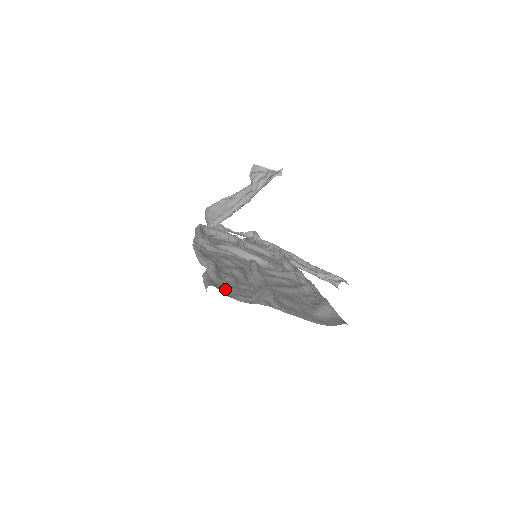
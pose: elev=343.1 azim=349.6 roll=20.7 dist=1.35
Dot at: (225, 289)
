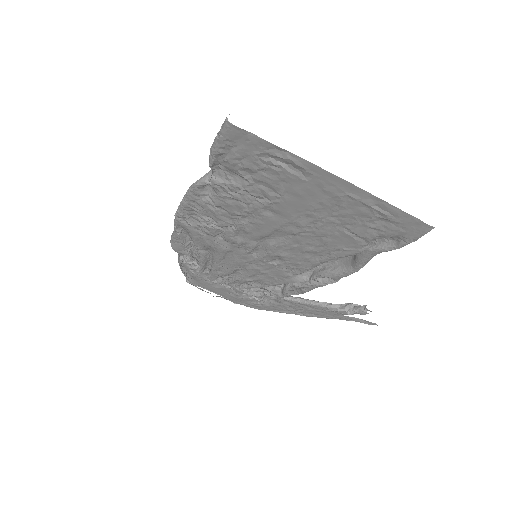
Dot at: (247, 156)
